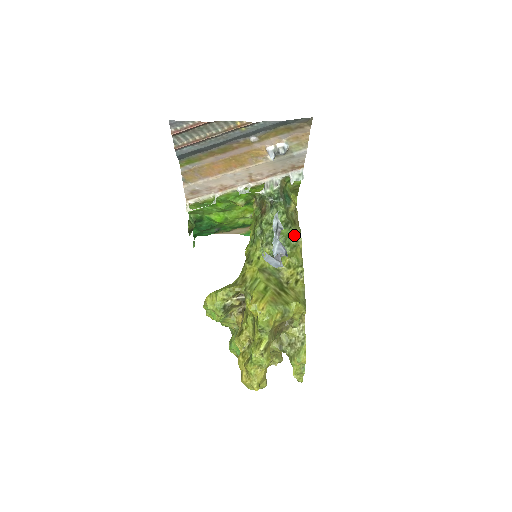
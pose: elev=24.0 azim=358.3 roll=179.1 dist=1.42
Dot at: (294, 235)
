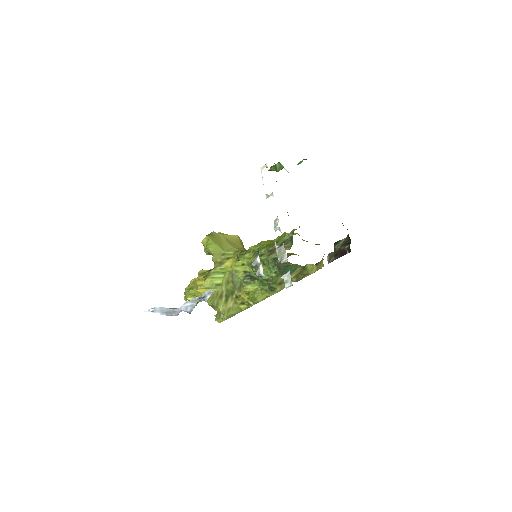
Dot at: (271, 287)
